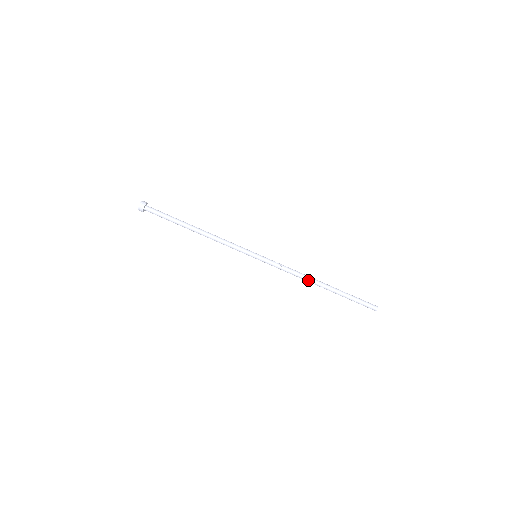
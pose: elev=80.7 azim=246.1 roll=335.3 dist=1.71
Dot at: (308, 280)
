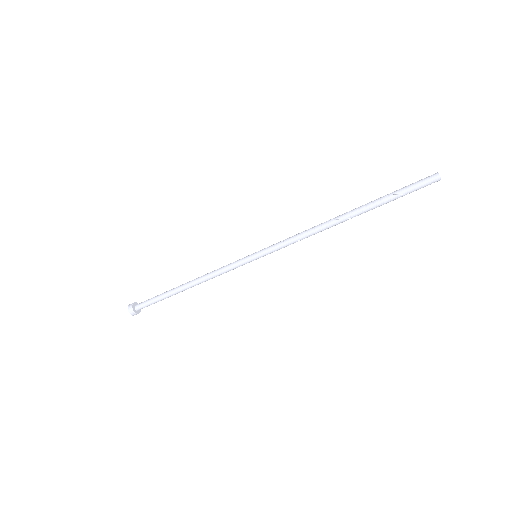
Dot at: (326, 226)
